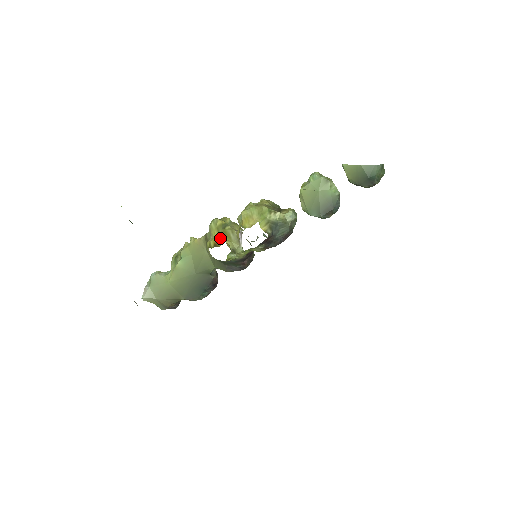
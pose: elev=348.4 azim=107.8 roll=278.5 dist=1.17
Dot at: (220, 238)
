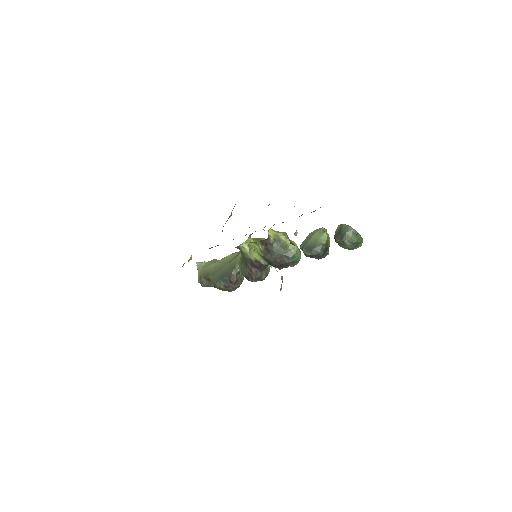
Dot at: (253, 239)
